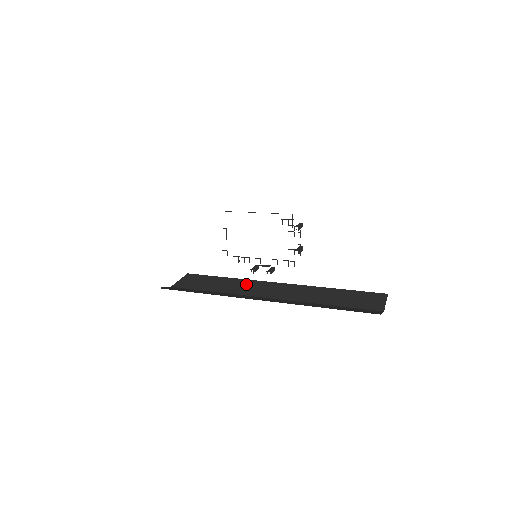
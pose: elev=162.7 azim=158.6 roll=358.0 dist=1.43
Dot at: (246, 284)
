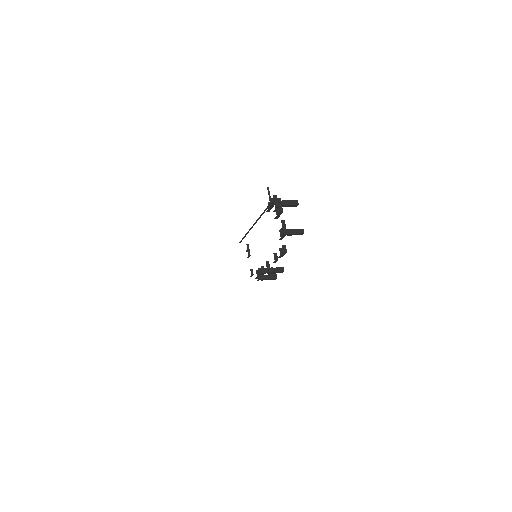
Dot at: occluded
